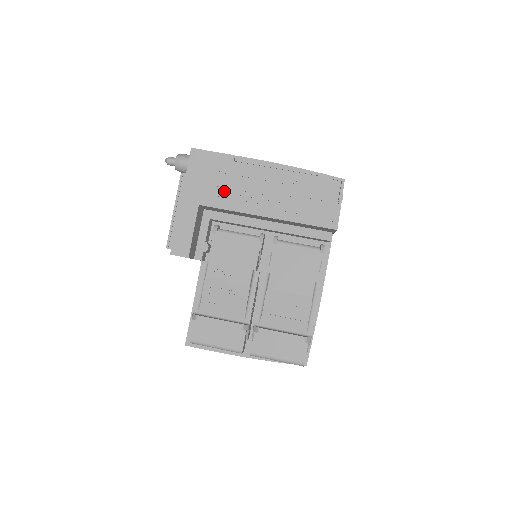
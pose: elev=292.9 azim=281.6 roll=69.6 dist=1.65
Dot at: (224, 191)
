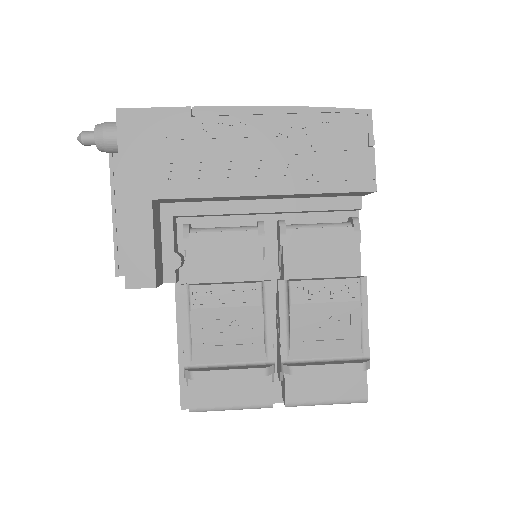
Dot at: (187, 168)
